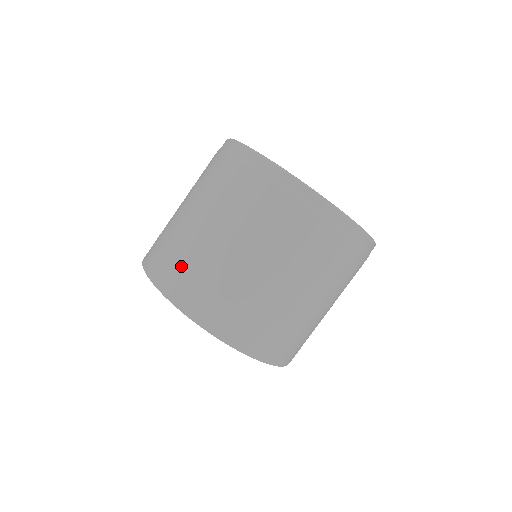
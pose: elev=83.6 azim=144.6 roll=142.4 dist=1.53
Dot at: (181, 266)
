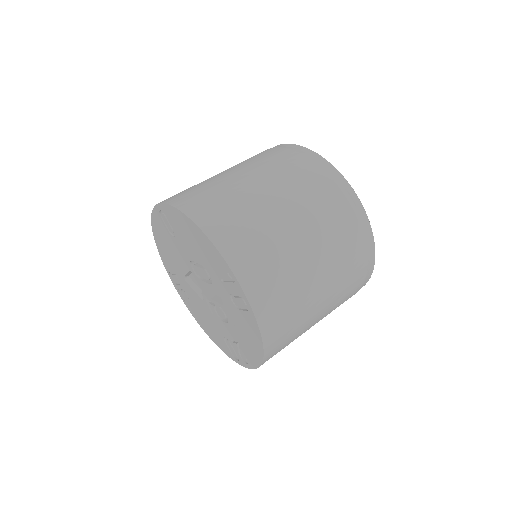
Dot at: (185, 190)
